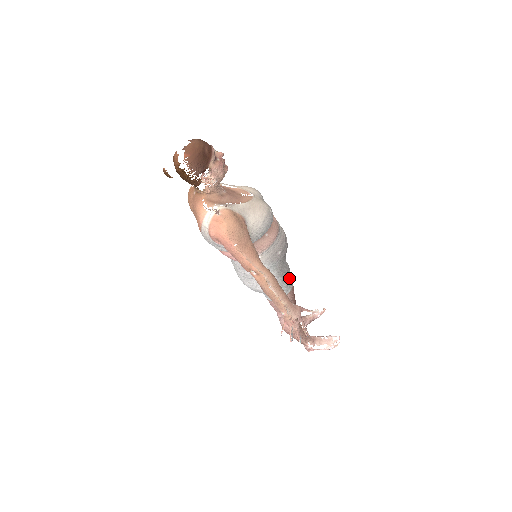
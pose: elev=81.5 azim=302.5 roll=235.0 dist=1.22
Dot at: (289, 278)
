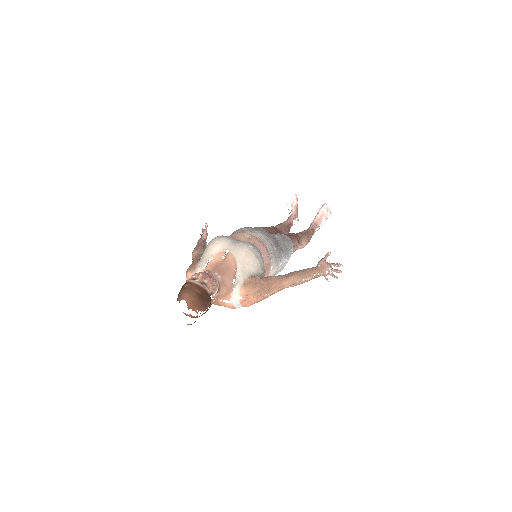
Dot at: (286, 241)
